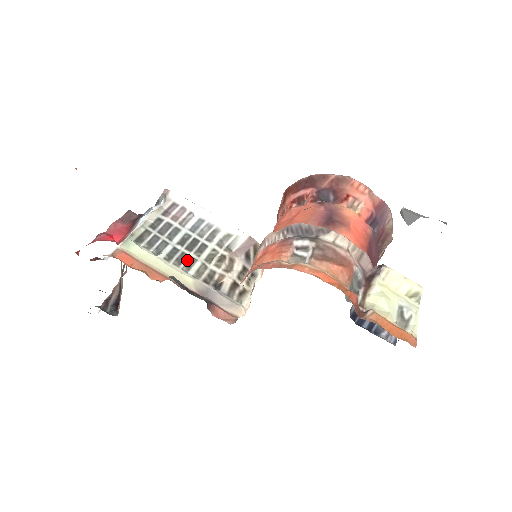
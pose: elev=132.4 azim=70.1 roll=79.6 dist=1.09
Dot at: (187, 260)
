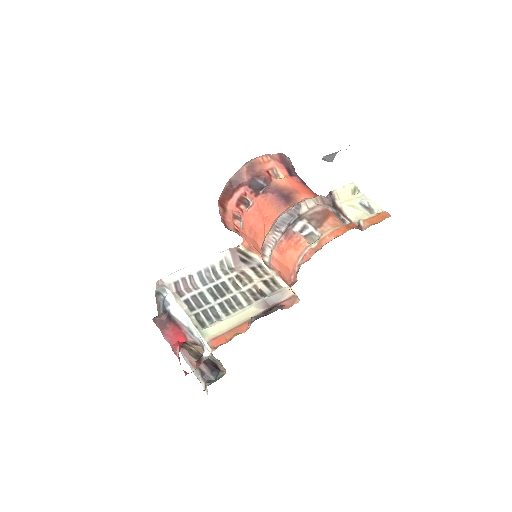
Dot at: (233, 302)
